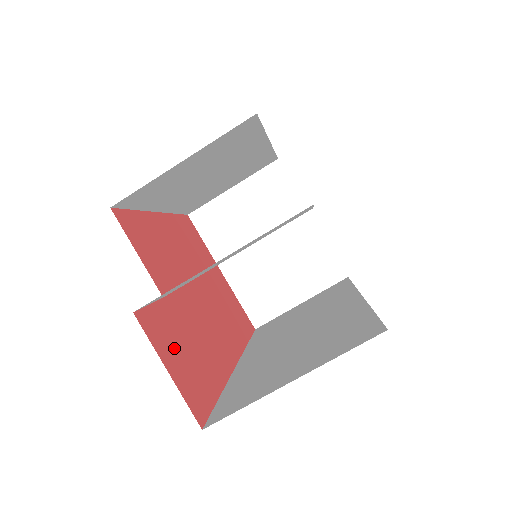
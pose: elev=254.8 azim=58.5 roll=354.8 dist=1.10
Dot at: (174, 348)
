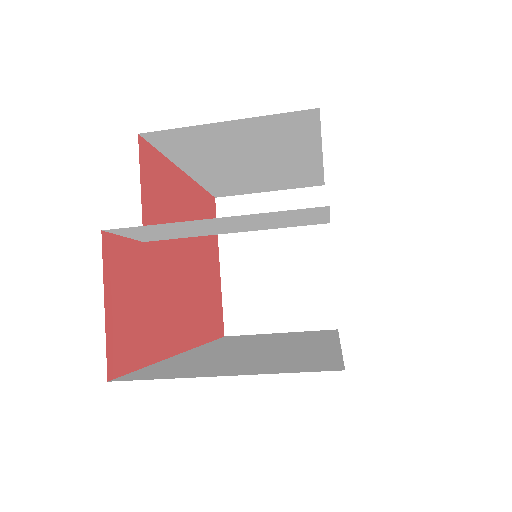
Dot at: (126, 291)
